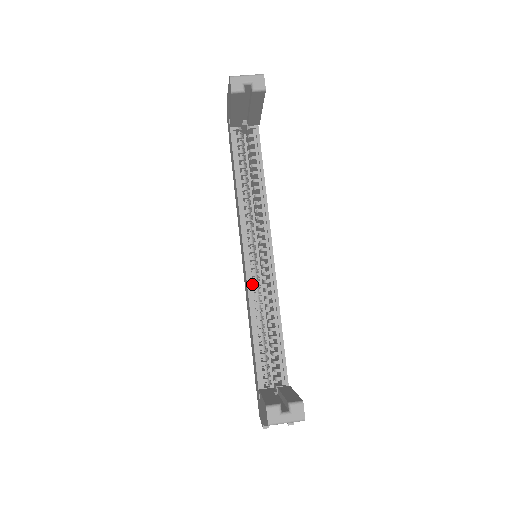
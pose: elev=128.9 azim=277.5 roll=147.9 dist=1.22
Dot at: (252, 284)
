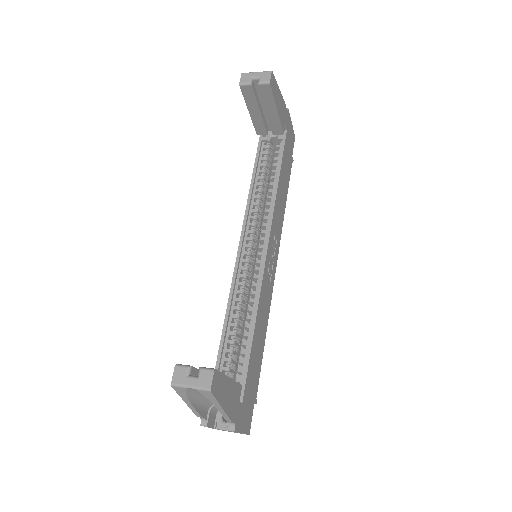
Dot at: (239, 277)
